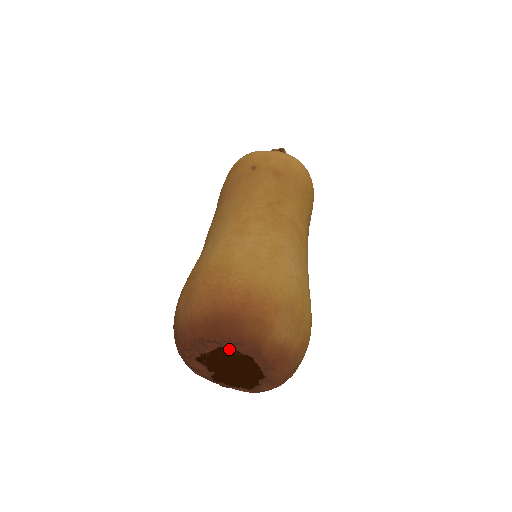
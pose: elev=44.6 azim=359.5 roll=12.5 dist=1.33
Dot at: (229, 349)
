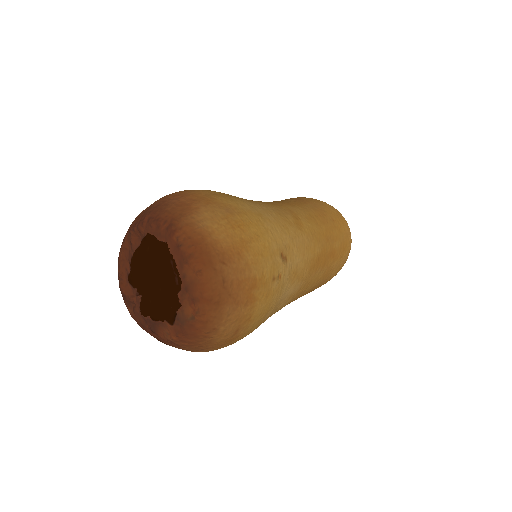
Dot at: (148, 238)
